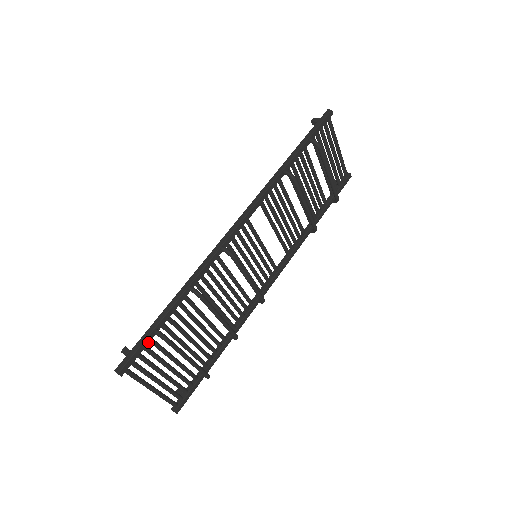
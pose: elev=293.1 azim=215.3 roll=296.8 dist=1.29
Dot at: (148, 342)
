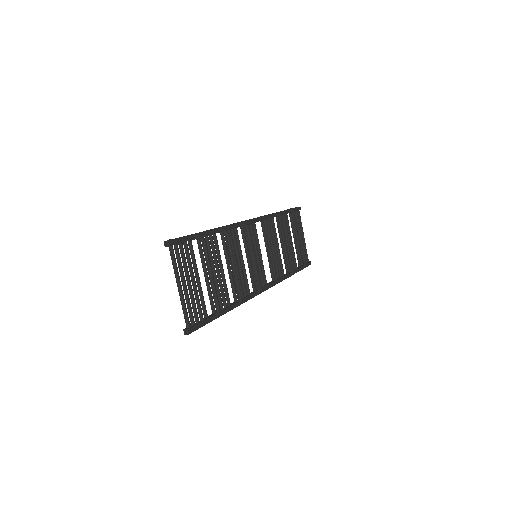
Dot at: (189, 240)
